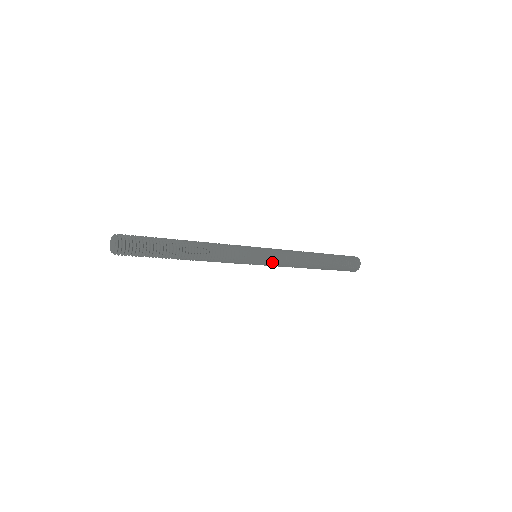
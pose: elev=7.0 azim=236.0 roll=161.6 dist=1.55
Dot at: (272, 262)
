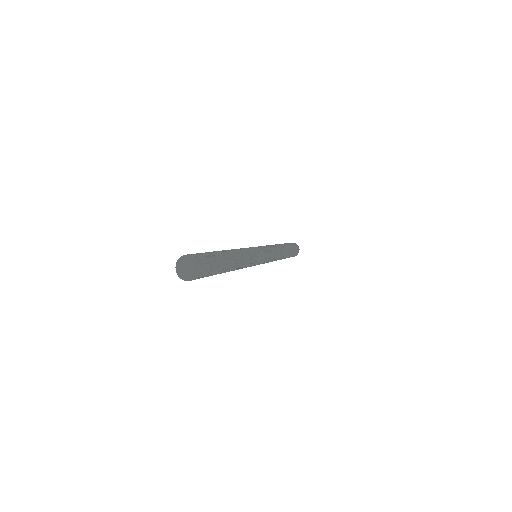
Dot at: occluded
